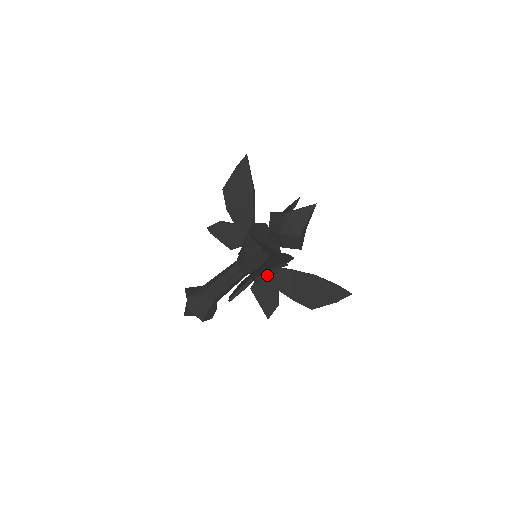
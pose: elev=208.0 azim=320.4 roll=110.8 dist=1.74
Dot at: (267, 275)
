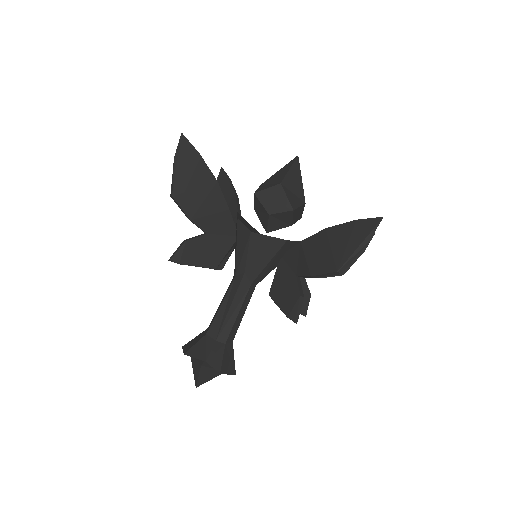
Dot at: (354, 257)
